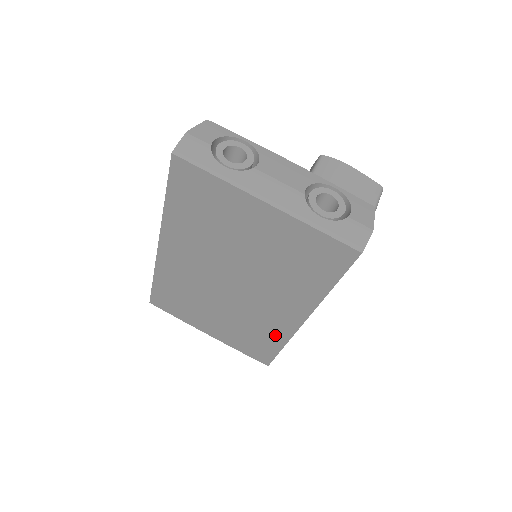
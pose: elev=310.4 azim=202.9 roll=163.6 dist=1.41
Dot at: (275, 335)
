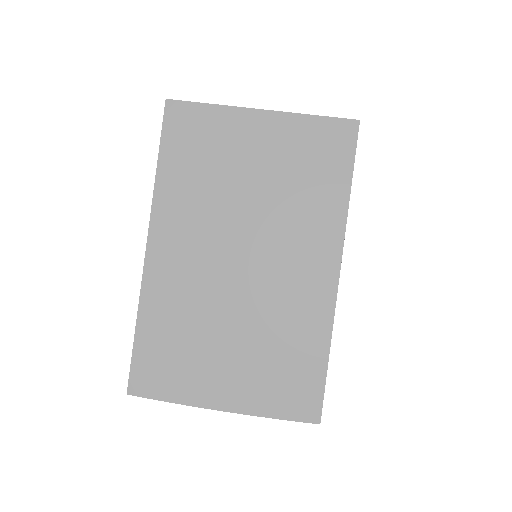
Dot at: (313, 329)
